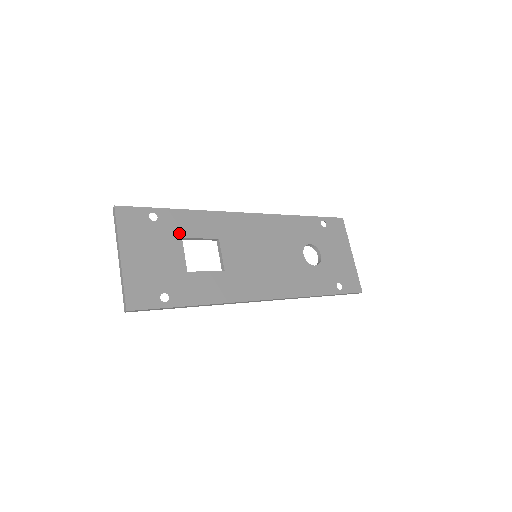
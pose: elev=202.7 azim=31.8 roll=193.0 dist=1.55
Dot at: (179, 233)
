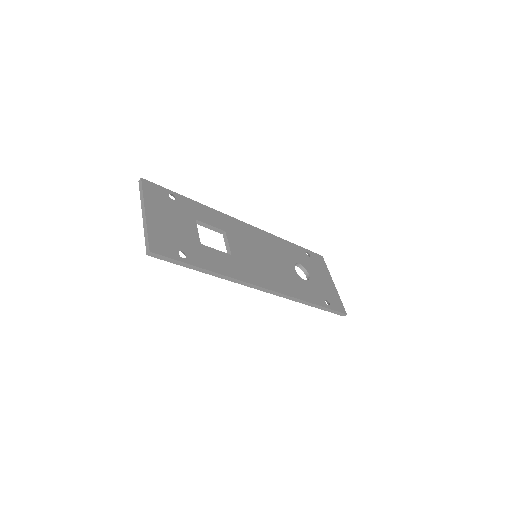
Dot at: (193, 215)
